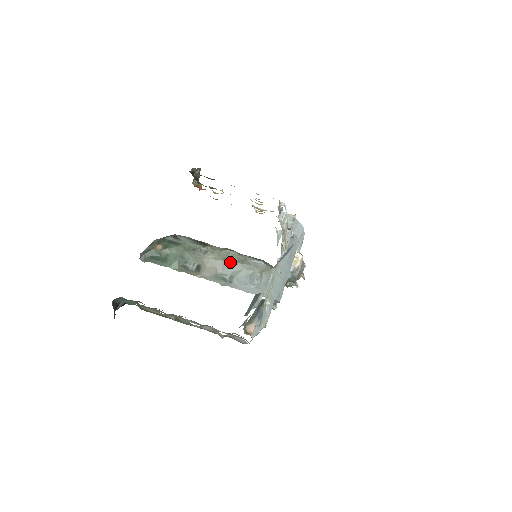
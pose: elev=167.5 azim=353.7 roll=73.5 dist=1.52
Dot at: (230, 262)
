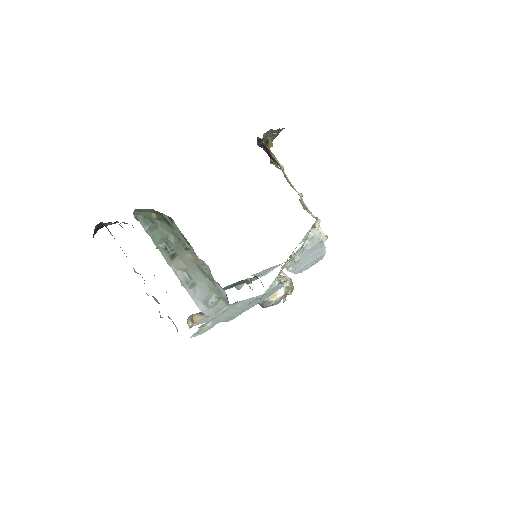
Dot at: (202, 271)
